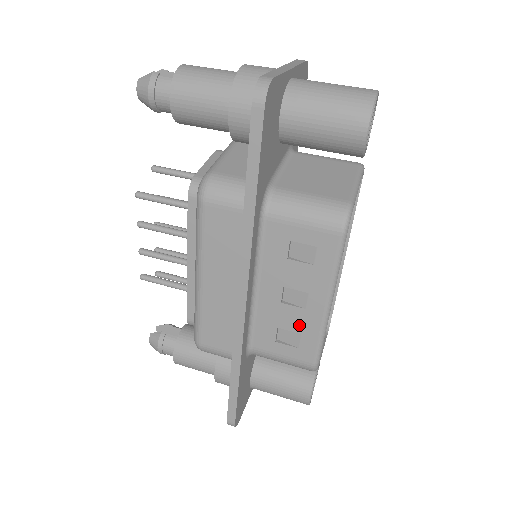
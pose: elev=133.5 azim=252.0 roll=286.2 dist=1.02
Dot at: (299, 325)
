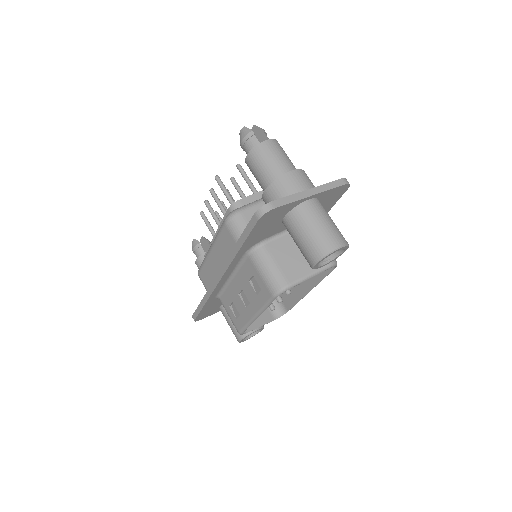
Dot at: (241, 311)
